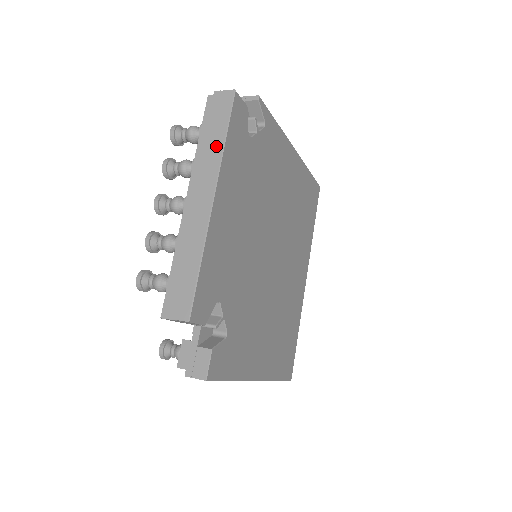
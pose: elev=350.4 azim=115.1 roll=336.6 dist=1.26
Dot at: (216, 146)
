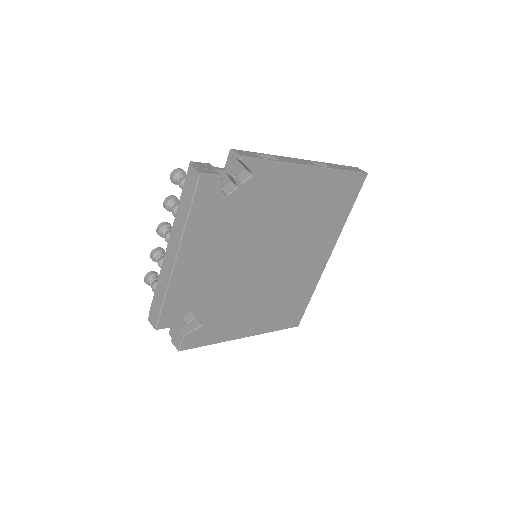
Dot at: (183, 217)
